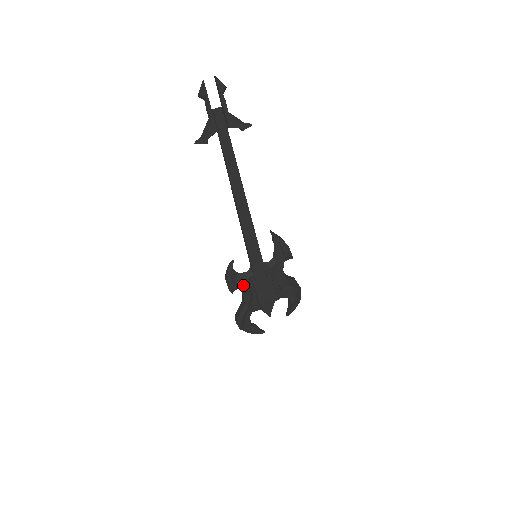
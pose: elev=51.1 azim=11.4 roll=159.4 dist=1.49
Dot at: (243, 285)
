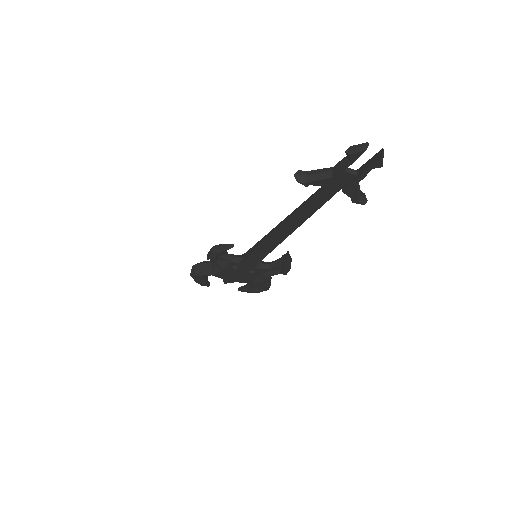
Dot at: (223, 262)
